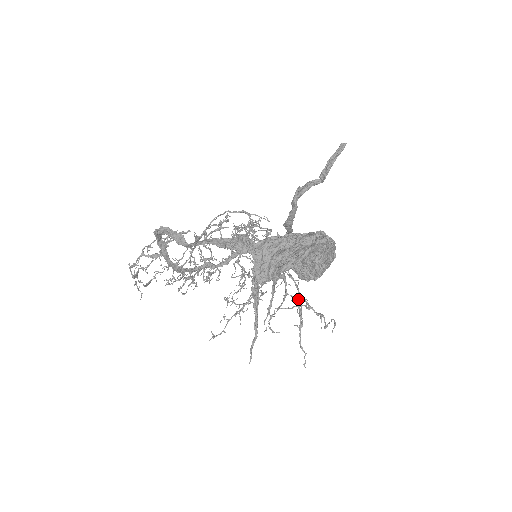
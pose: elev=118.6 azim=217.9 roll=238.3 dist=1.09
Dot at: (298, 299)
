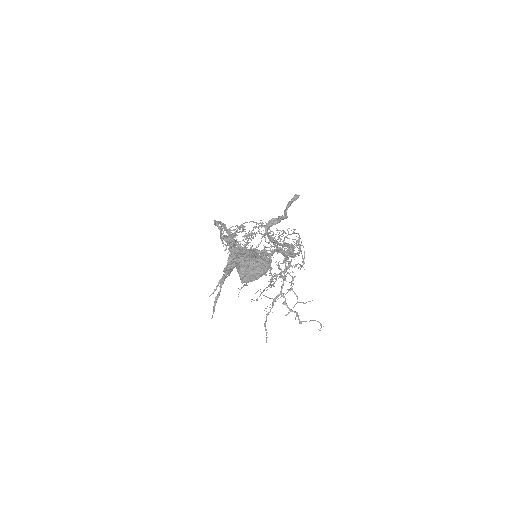
Dot at: (282, 295)
